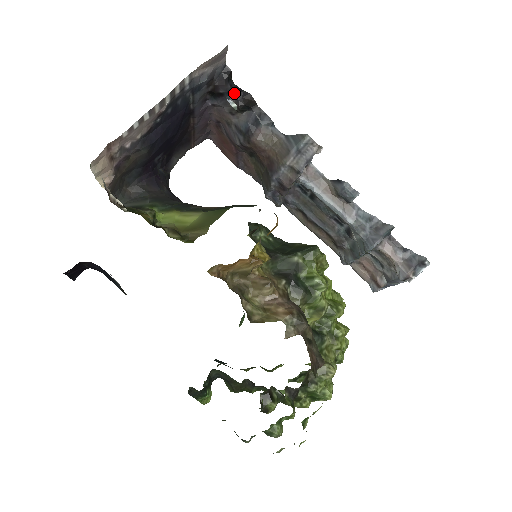
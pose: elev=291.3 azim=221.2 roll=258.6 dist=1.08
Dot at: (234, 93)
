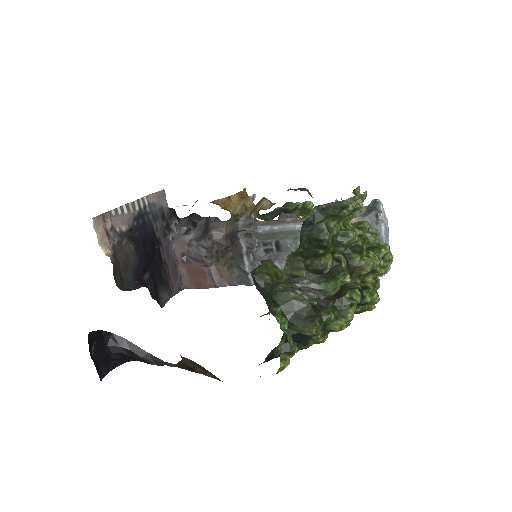
Dot at: (183, 220)
